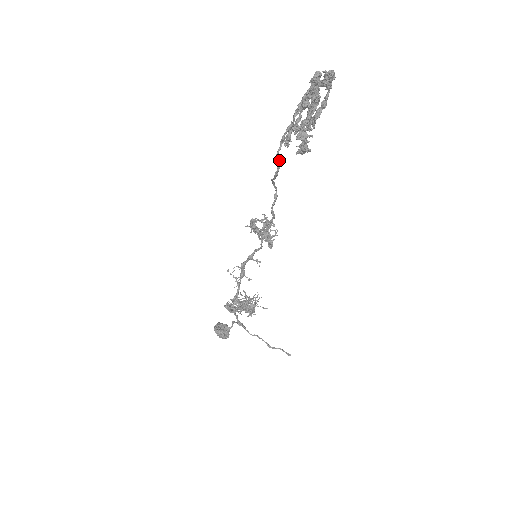
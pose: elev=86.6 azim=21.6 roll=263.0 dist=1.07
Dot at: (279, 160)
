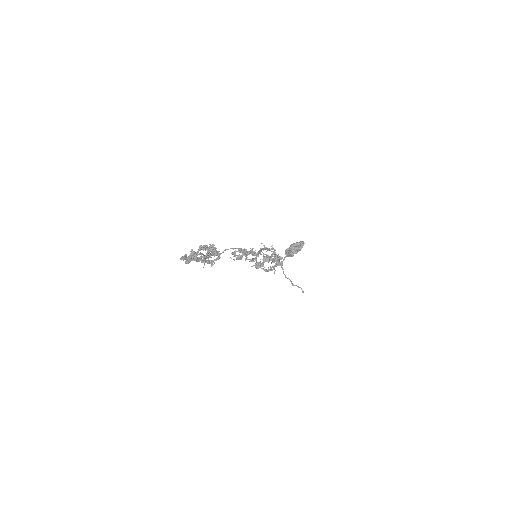
Dot at: occluded
